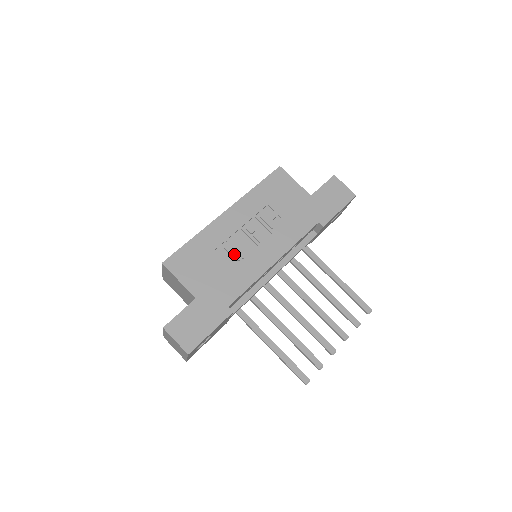
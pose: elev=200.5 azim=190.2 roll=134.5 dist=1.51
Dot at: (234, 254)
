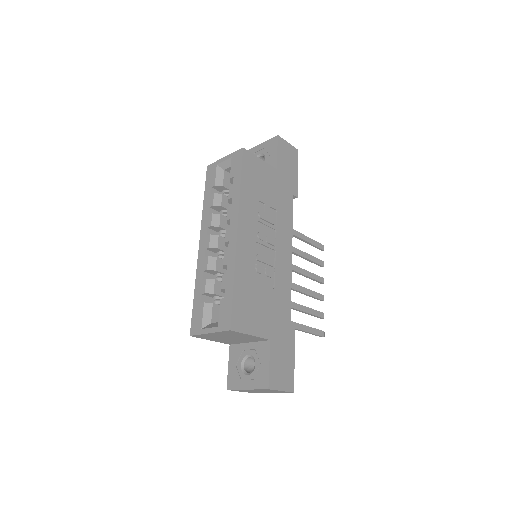
Dot at: (267, 273)
